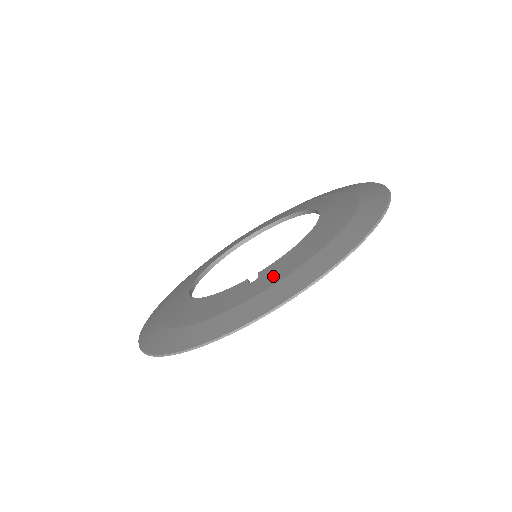
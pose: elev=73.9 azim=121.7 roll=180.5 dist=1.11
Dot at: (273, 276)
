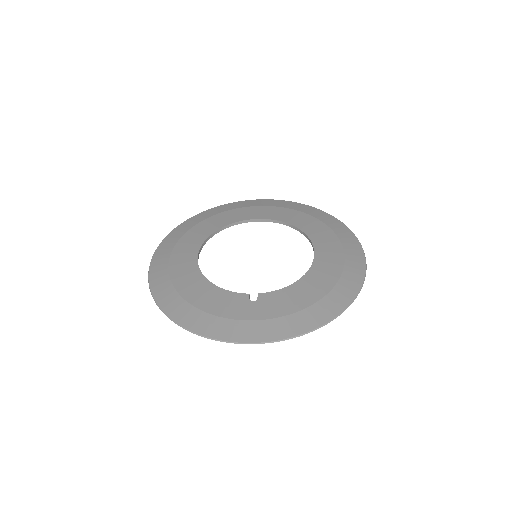
Dot at: (269, 309)
